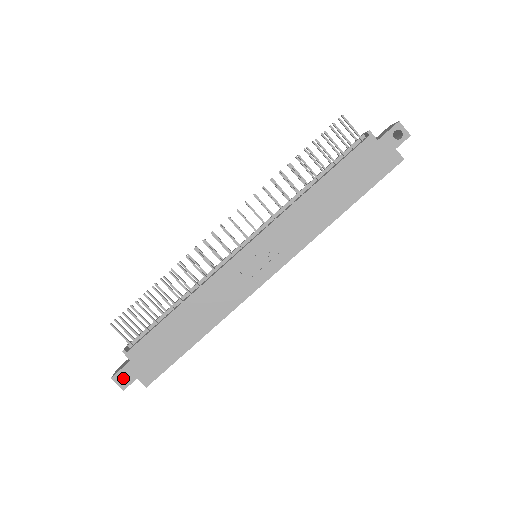
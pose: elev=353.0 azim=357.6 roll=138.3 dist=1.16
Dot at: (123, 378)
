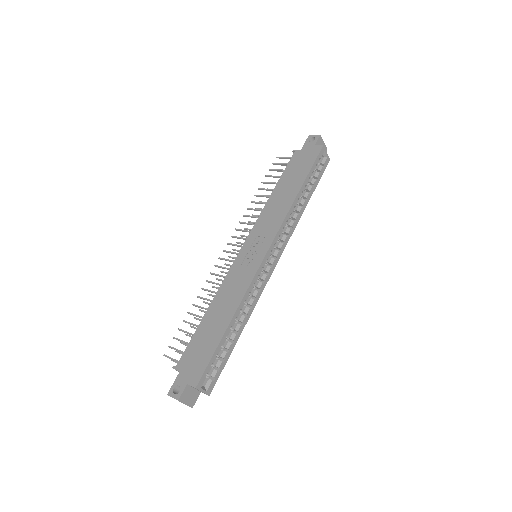
Dot at: occluded
